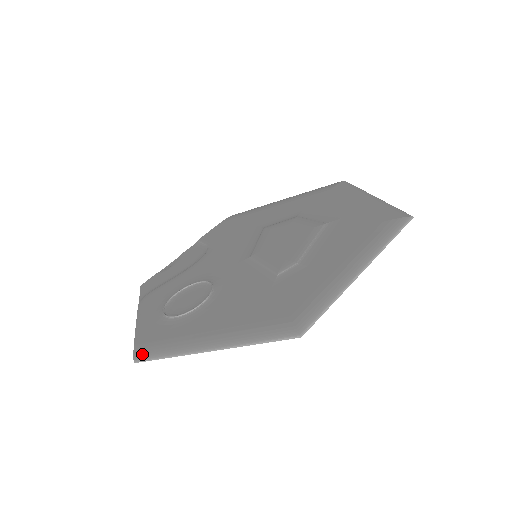
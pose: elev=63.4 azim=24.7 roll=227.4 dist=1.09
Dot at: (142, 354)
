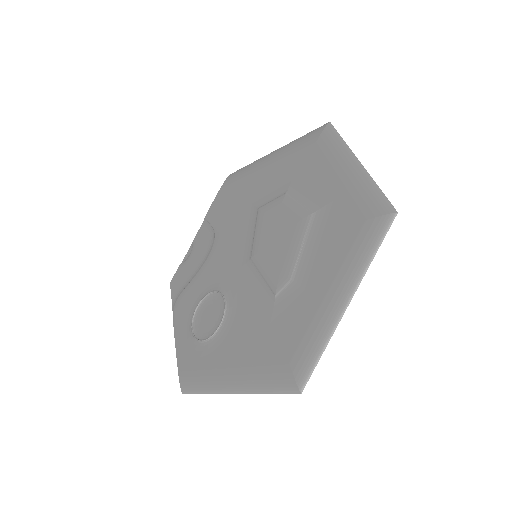
Dot at: (186, 386)
